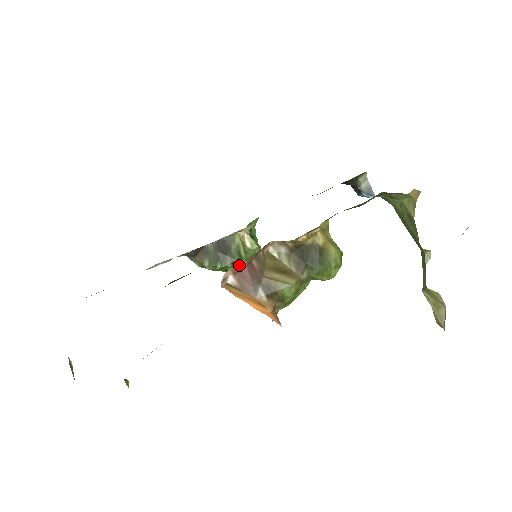
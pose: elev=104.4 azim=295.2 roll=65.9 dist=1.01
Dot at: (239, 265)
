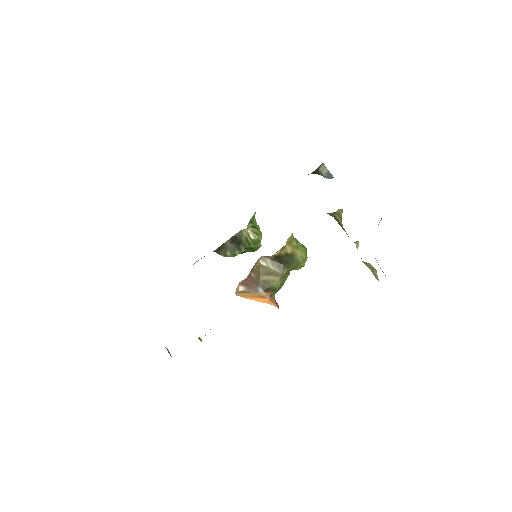
Dot at: (243, 280)
